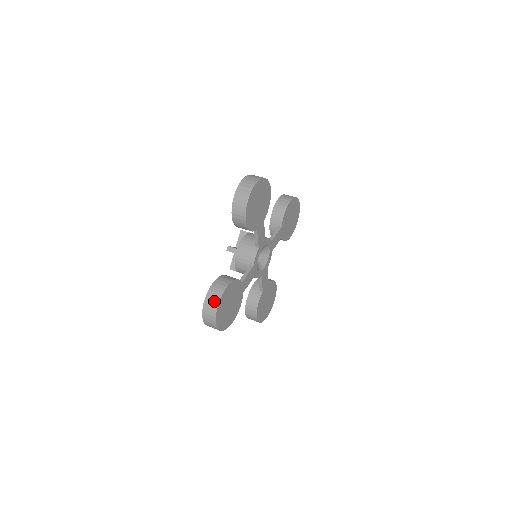
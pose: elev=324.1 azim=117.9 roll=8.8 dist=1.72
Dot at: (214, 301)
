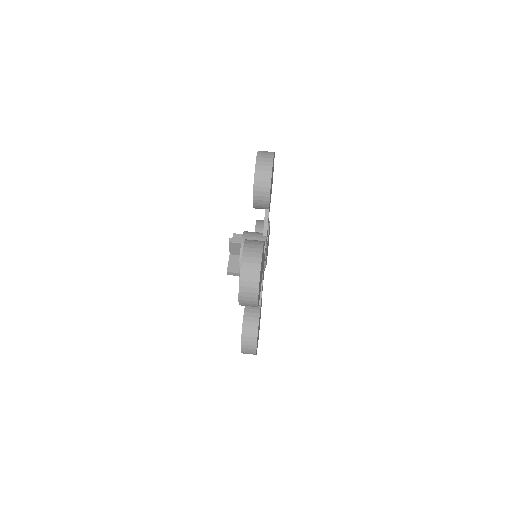
Dot at: (251, 351)
